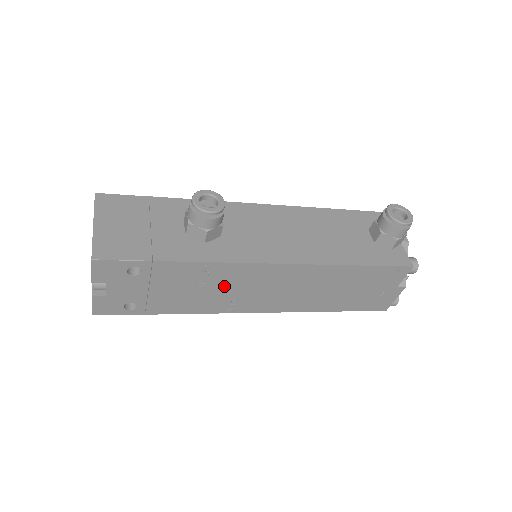
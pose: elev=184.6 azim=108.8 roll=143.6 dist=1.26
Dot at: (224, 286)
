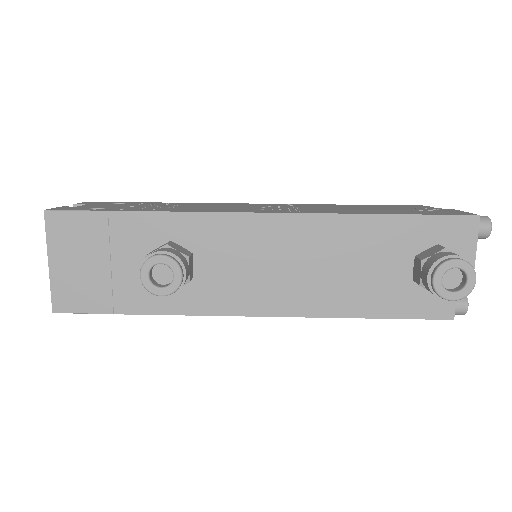
Dot at: occluded
